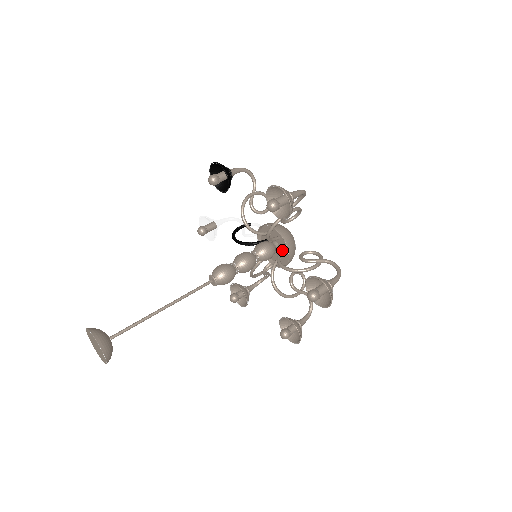
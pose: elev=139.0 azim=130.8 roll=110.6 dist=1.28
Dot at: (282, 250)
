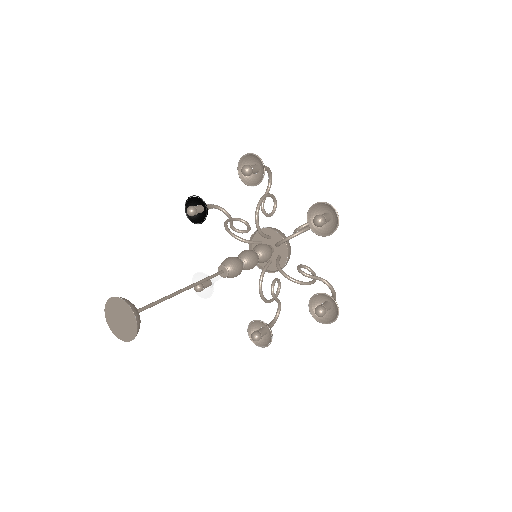
Dot at: occluded
